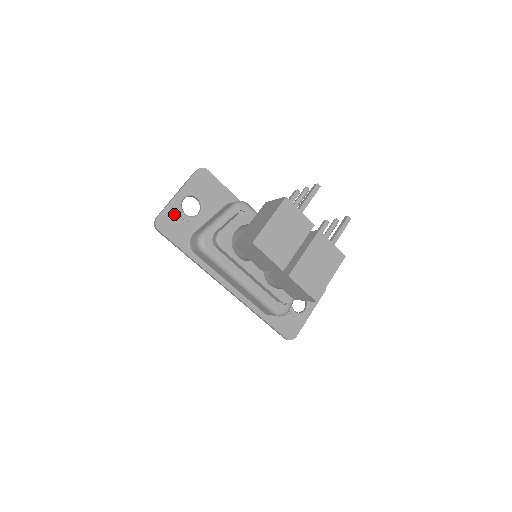
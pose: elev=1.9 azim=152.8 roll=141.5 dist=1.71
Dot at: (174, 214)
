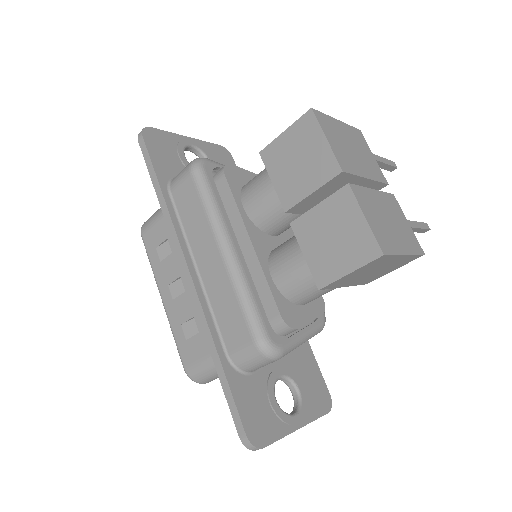
Dot at: (172, 144)
